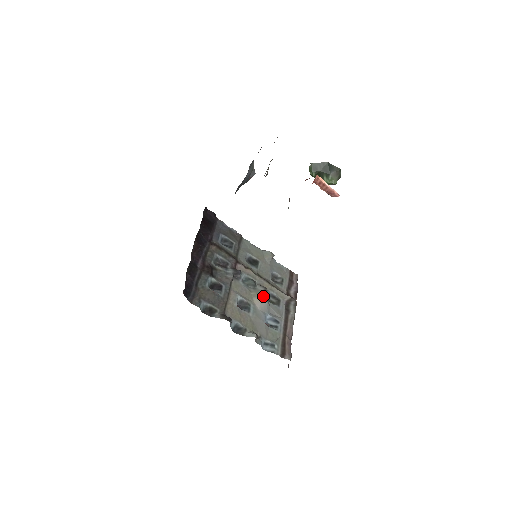
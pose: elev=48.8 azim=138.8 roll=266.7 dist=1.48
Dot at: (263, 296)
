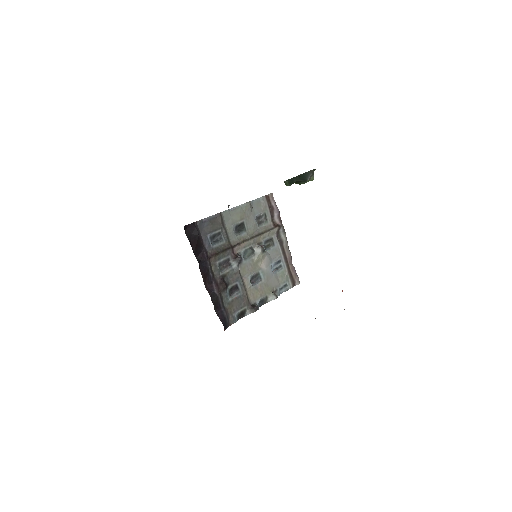
Dot at: (263, 256)
